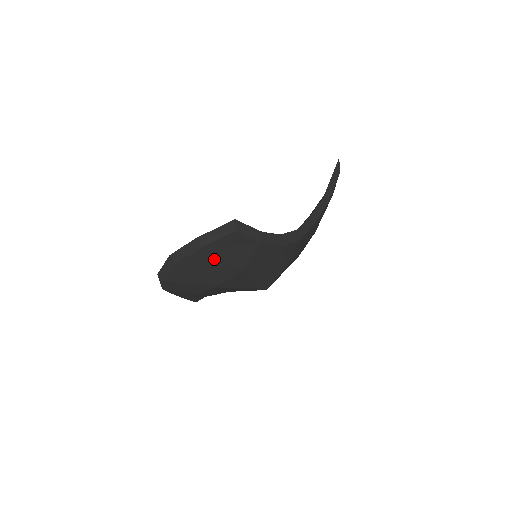
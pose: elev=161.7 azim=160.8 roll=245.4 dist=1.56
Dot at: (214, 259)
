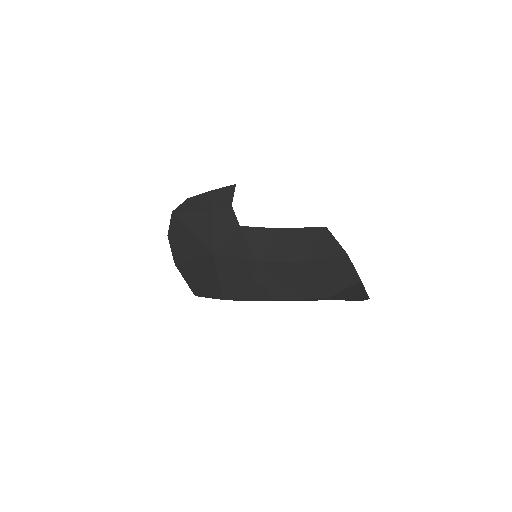
Dot at: occluded
